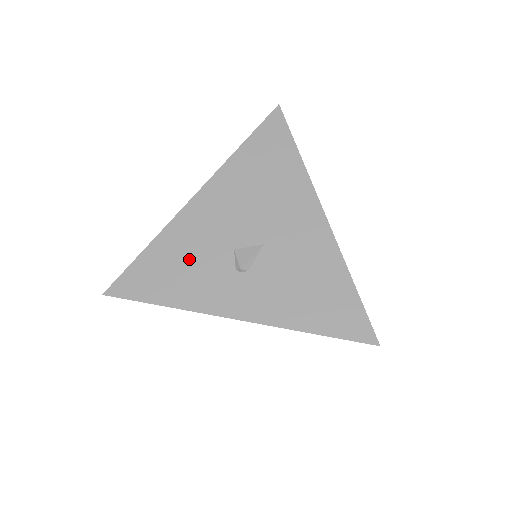
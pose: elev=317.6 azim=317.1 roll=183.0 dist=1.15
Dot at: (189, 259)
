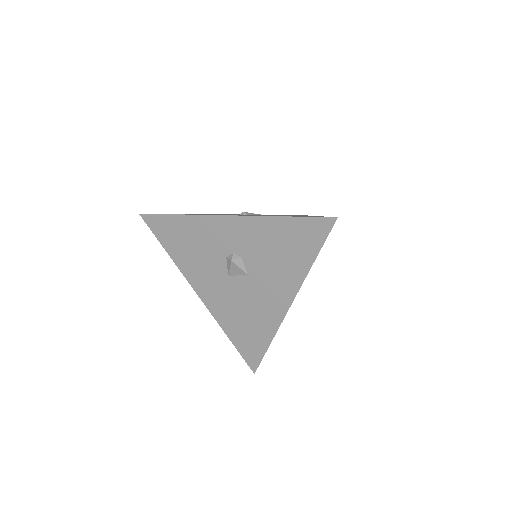
Dot at: (209, 214)
